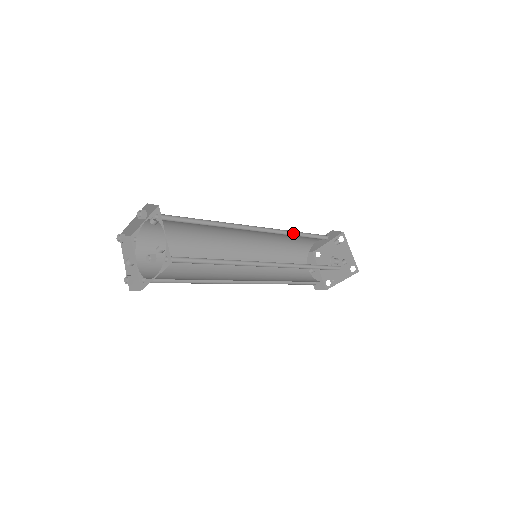
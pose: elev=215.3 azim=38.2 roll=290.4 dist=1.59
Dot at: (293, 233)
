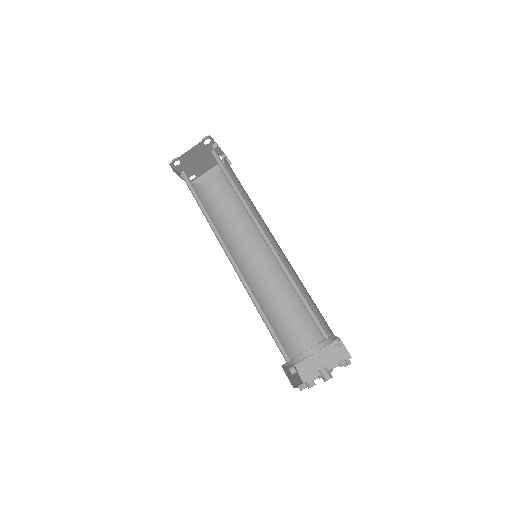
Dot at: occluded
